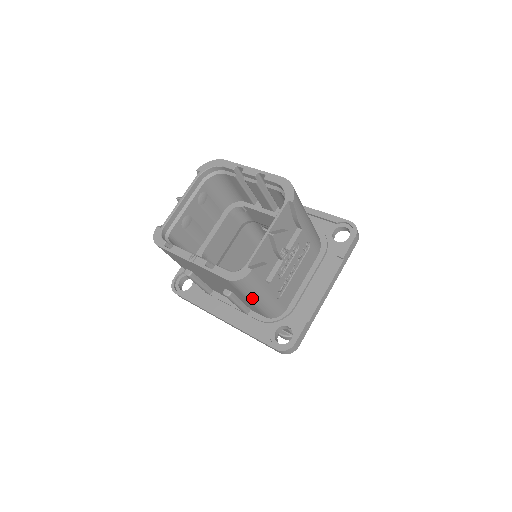
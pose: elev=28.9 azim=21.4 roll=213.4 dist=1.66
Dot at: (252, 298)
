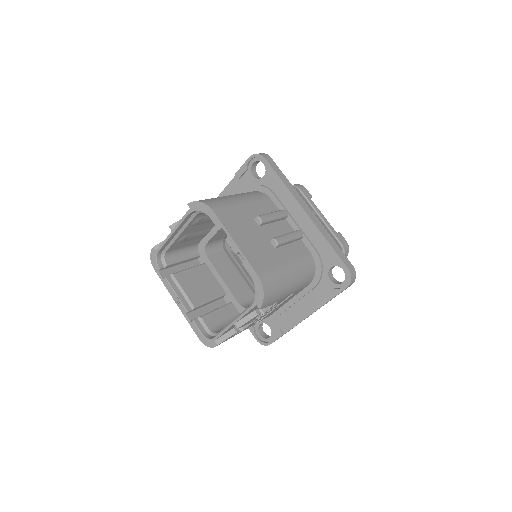
Dot at: occluded
